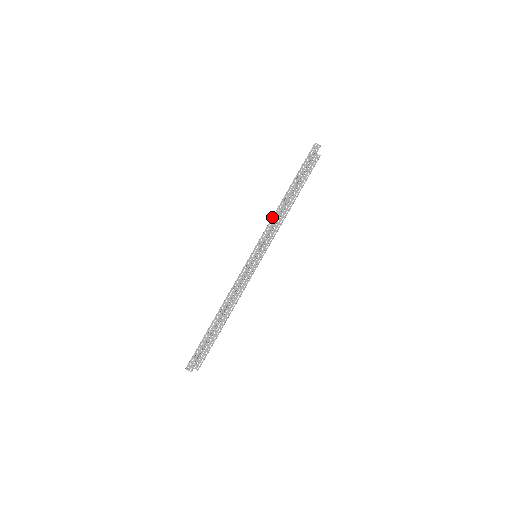
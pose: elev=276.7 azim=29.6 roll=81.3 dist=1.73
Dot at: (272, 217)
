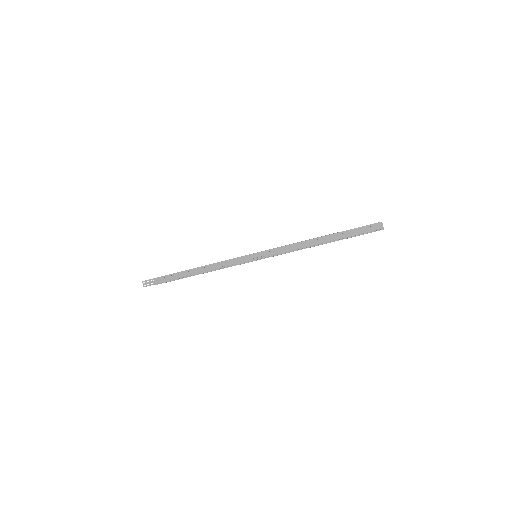
Dot at: (290, 244)
